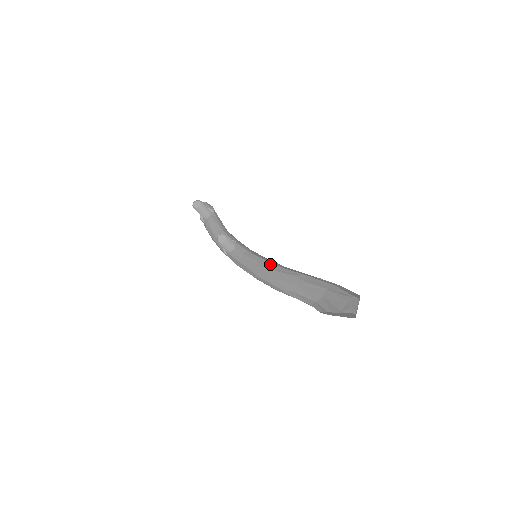
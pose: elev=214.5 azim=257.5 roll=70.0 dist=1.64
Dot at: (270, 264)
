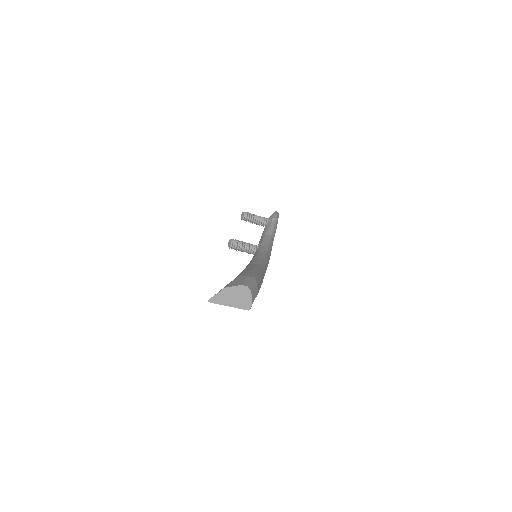
Dot at: (250, 262)
